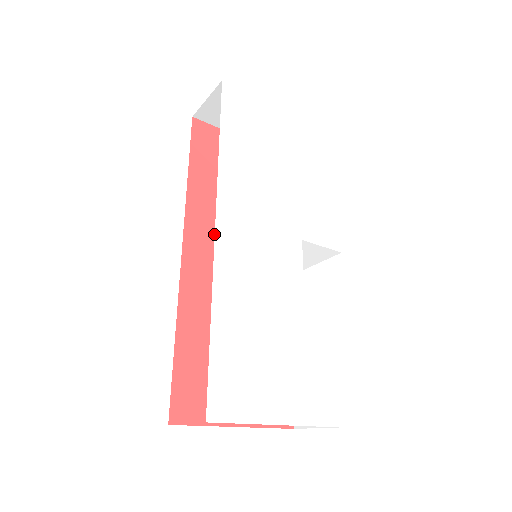
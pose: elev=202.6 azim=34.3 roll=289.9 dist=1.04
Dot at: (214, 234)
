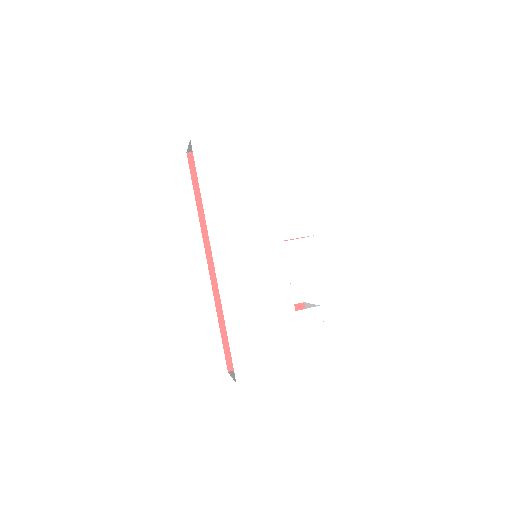
Dot at: occluded
